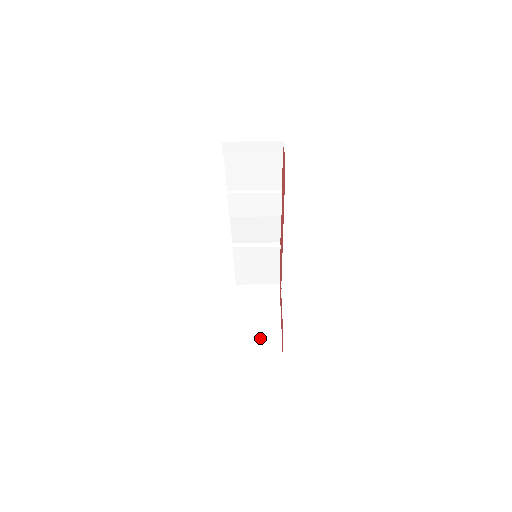
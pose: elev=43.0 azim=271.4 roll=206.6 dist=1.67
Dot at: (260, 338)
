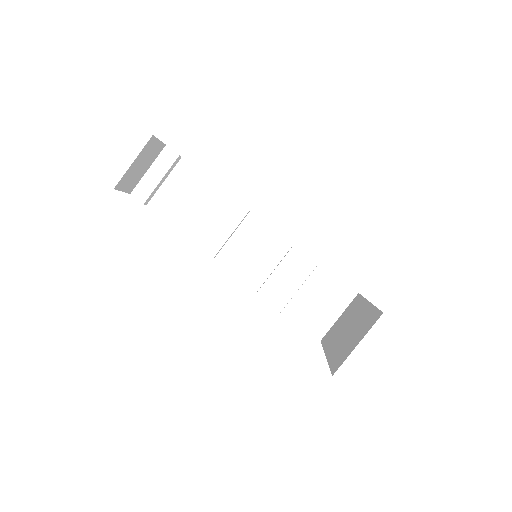
Dot at: (354, 334)
